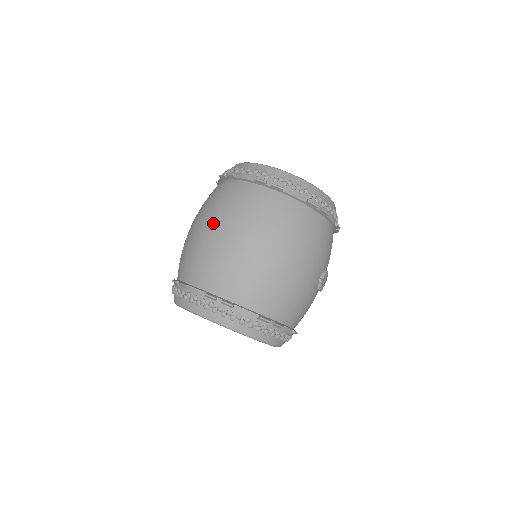
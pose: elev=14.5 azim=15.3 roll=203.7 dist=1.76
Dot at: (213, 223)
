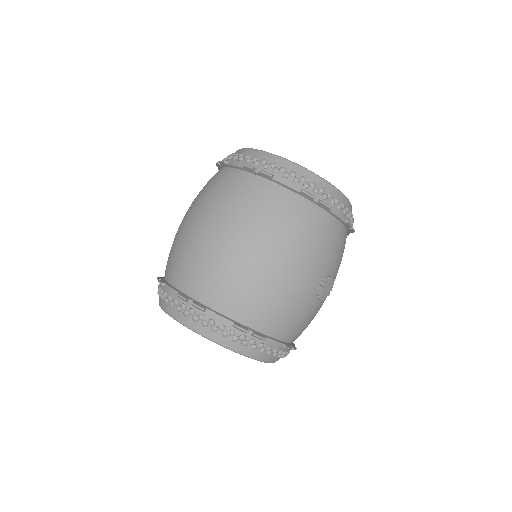
Dot at: (195, 215)
